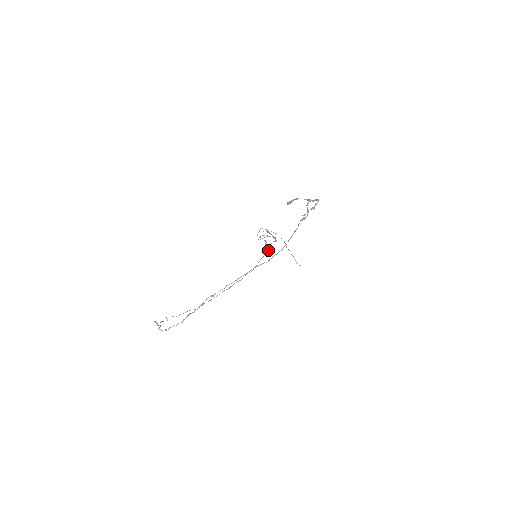
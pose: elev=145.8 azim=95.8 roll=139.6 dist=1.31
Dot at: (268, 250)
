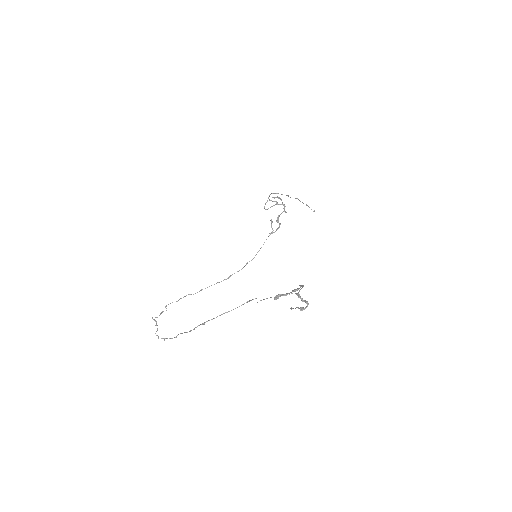
Dot at: (273, 230)
